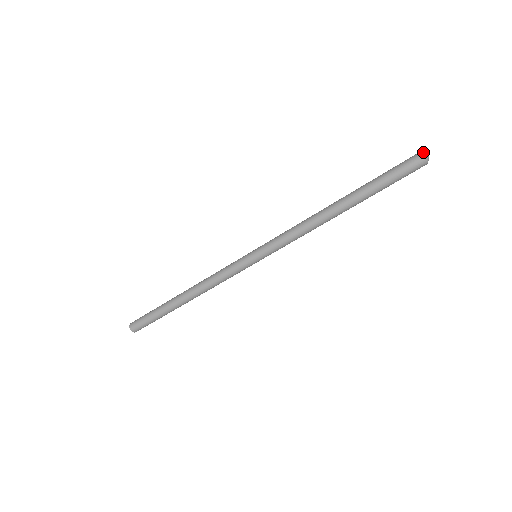
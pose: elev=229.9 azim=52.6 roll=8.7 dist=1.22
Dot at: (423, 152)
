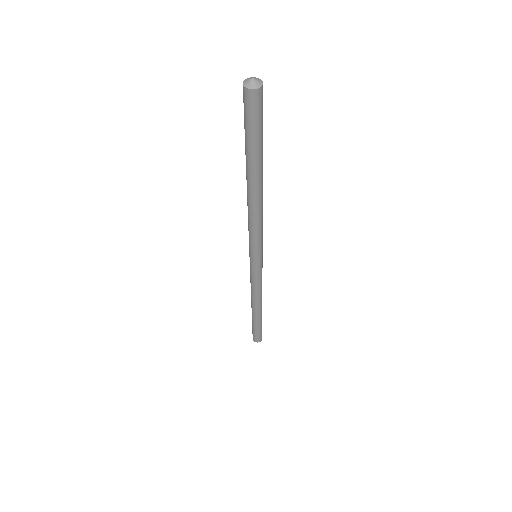
Dot at: (245, 82)
